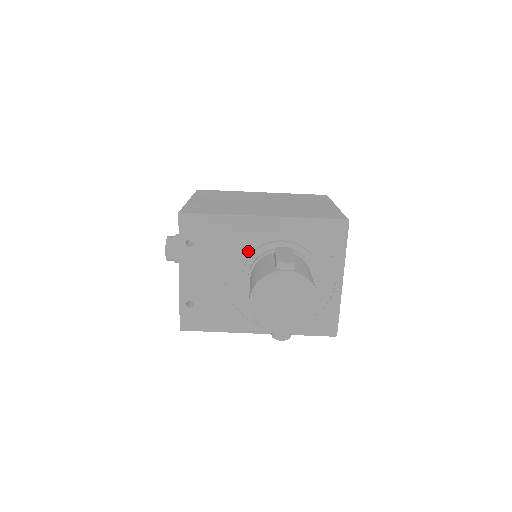
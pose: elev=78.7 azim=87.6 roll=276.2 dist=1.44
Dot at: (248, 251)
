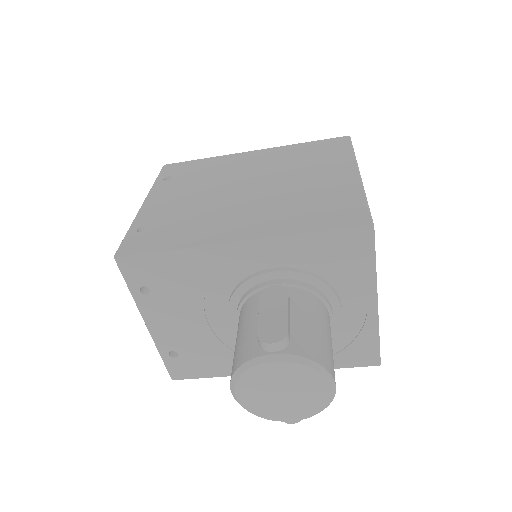
Dot at: (228, 287)
